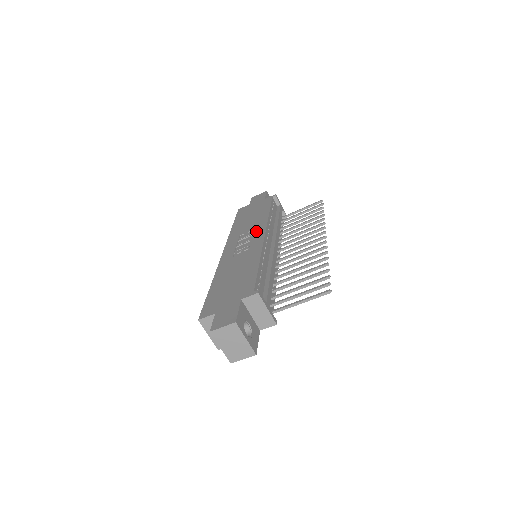
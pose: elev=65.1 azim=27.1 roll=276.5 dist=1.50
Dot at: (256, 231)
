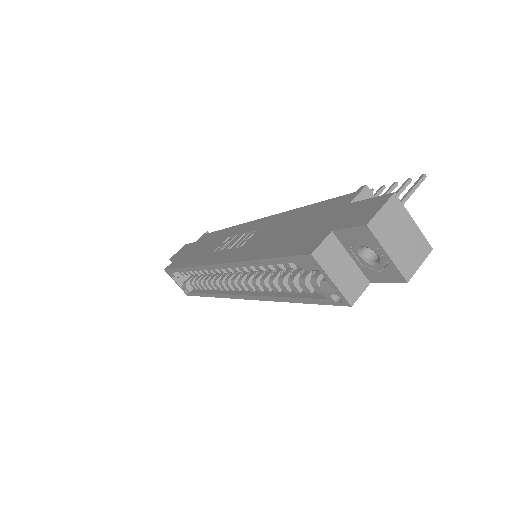
Dot at: (237, 232)
